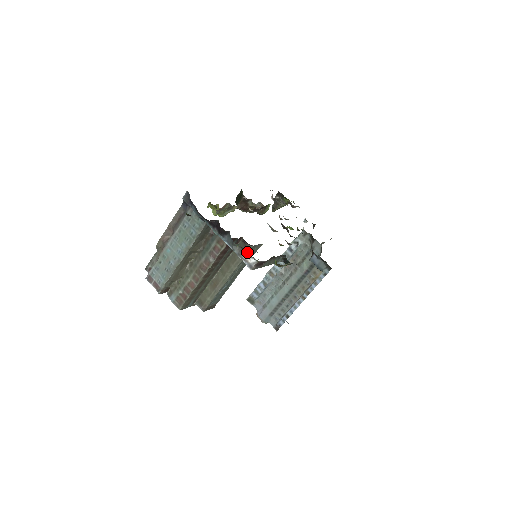
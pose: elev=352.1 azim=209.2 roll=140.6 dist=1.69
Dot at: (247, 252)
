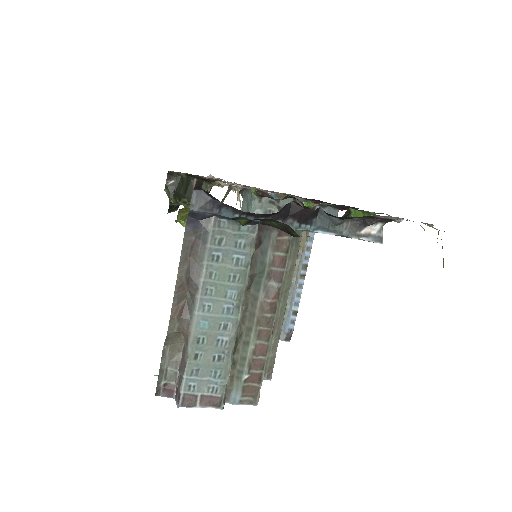
Dot at: (299, 241)
